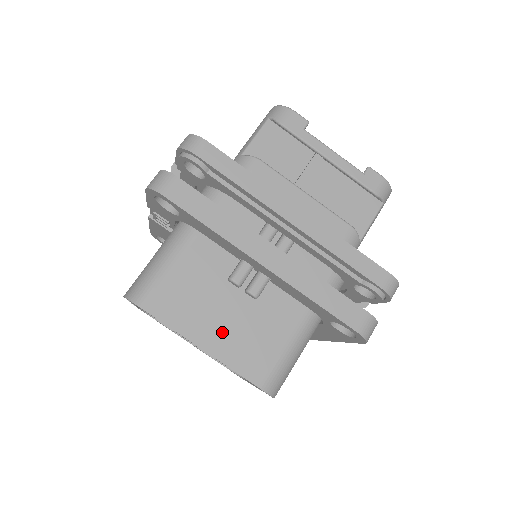
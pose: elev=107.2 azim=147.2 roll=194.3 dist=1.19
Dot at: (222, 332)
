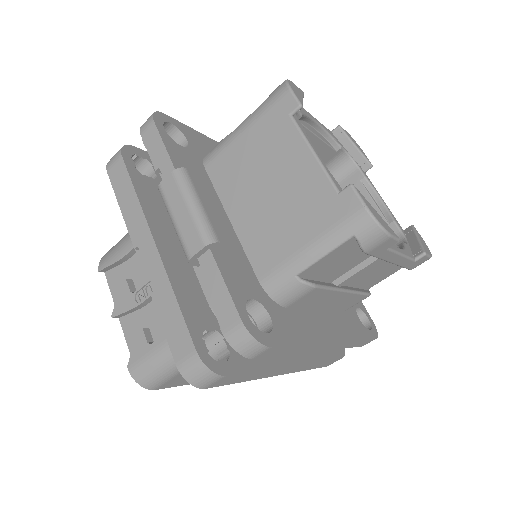
Dot at: occluded
